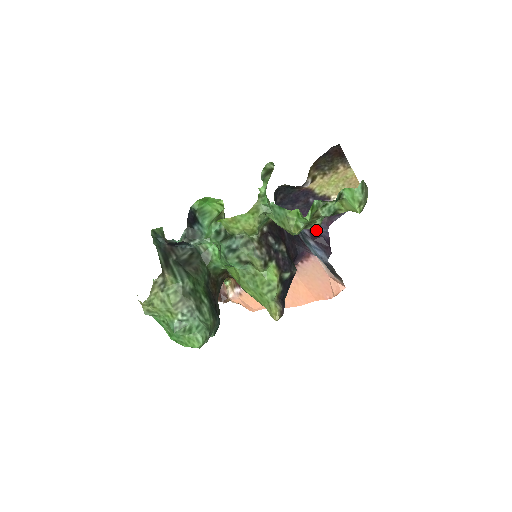
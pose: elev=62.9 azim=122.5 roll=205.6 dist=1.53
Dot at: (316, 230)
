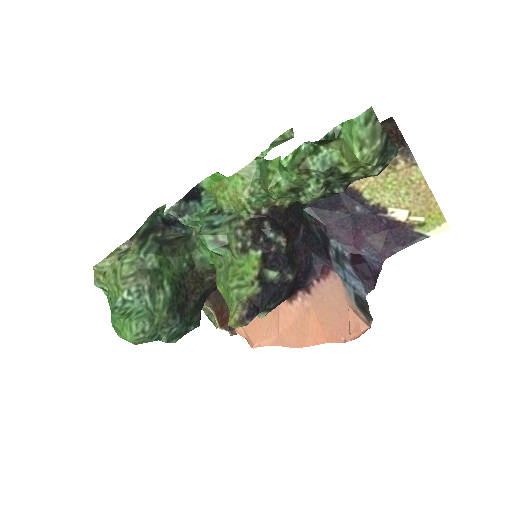
Dot at: (362, 255)
